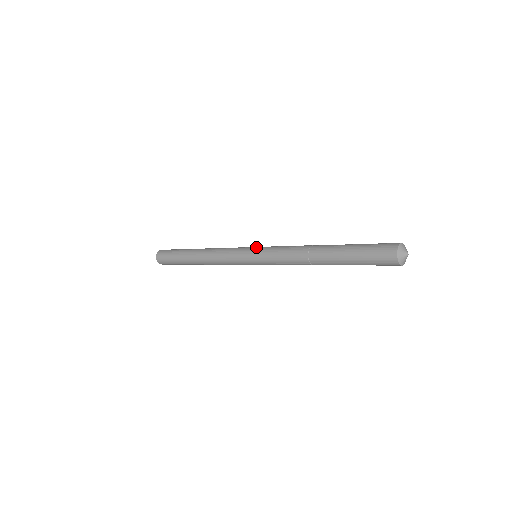
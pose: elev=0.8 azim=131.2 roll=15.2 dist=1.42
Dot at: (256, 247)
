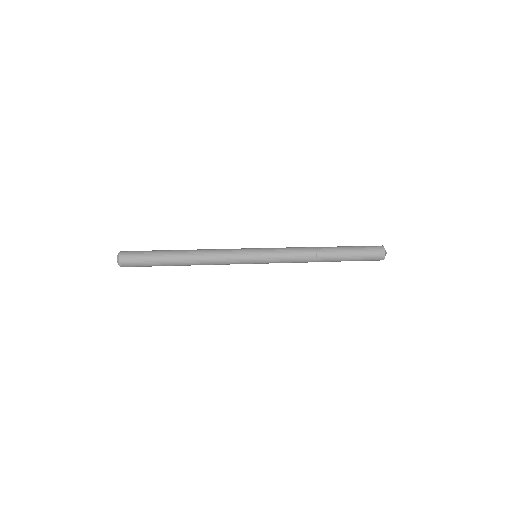
Dot at: (260, 254)
